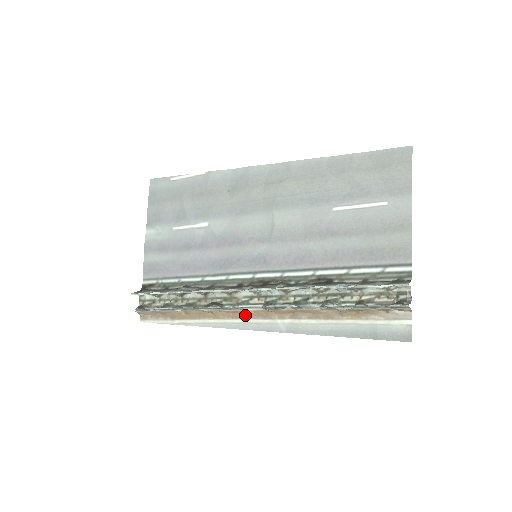
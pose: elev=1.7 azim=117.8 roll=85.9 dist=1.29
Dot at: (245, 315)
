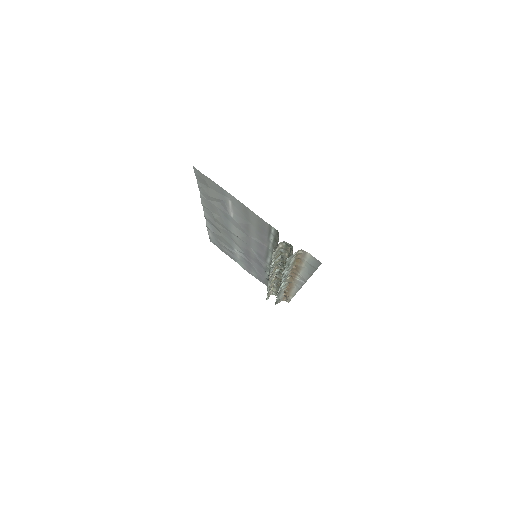
Dot at: (291, 283)
